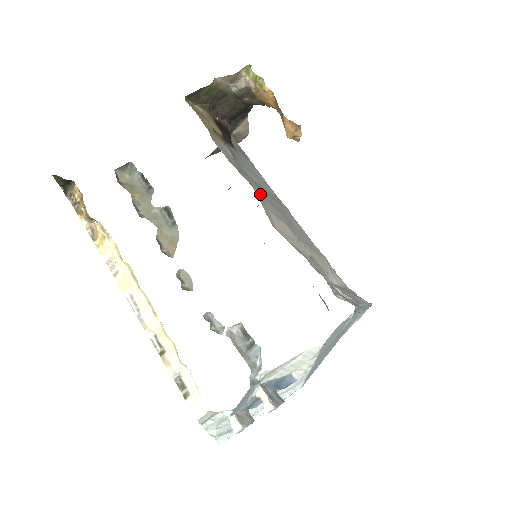
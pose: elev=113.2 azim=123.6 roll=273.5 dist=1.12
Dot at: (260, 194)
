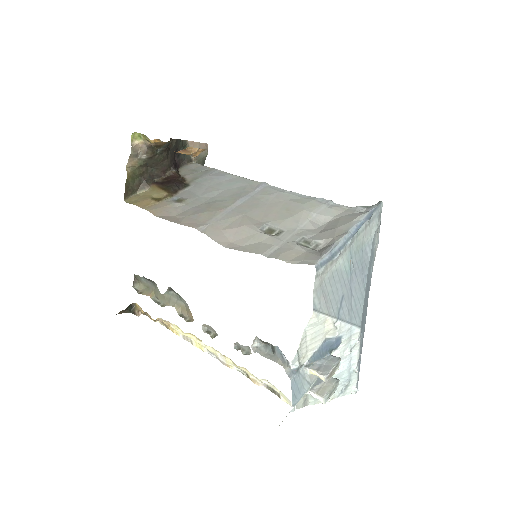
Dot at: (208, 224)
